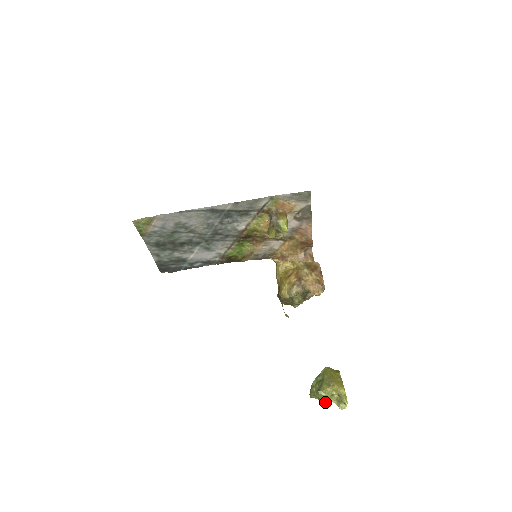
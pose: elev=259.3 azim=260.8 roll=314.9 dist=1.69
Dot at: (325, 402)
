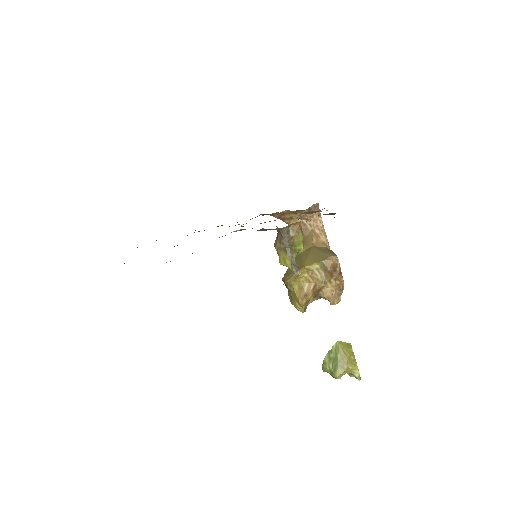
Dot at: occluded
